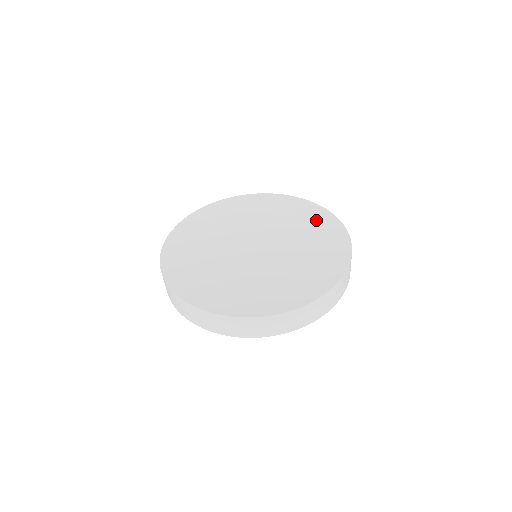
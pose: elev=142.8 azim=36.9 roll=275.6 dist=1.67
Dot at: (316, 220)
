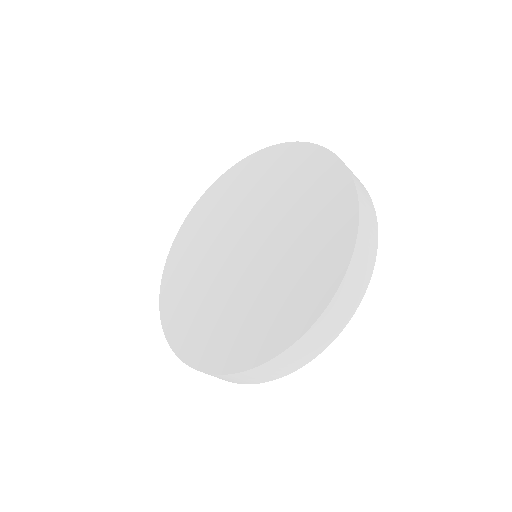
Dot at: (327, 236)
